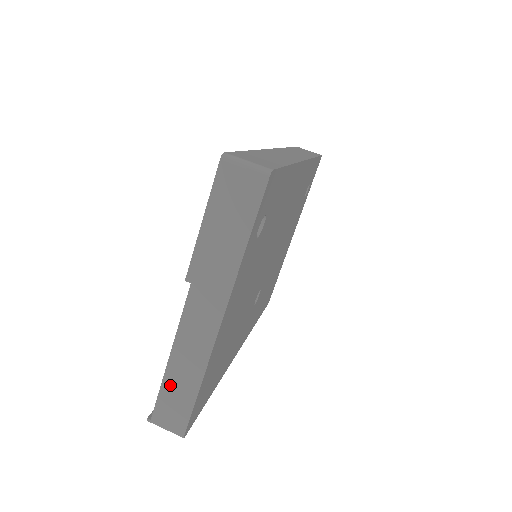
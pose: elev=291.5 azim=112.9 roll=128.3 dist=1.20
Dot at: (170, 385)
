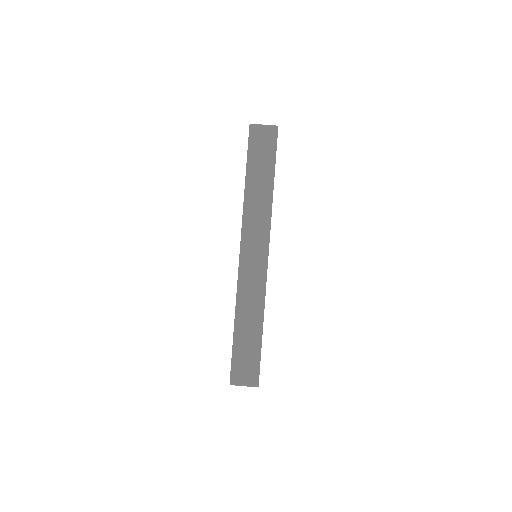
Dot at: occluded
